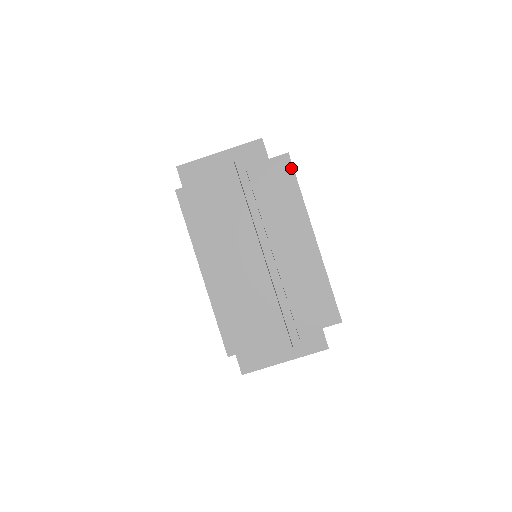
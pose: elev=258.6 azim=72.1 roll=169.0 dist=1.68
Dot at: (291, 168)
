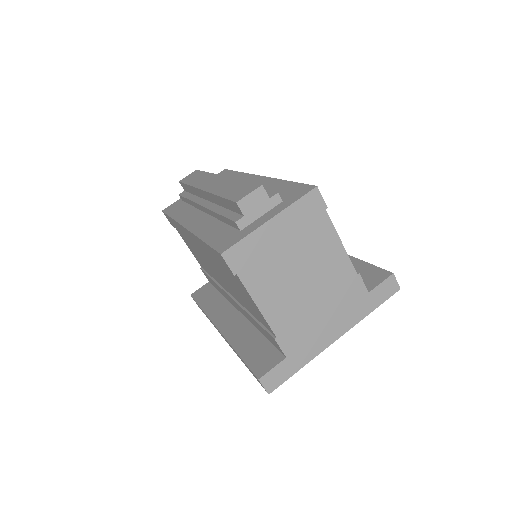
Dot at: occluded
